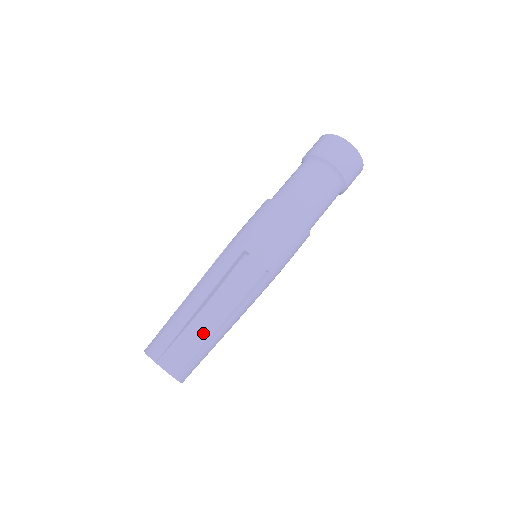
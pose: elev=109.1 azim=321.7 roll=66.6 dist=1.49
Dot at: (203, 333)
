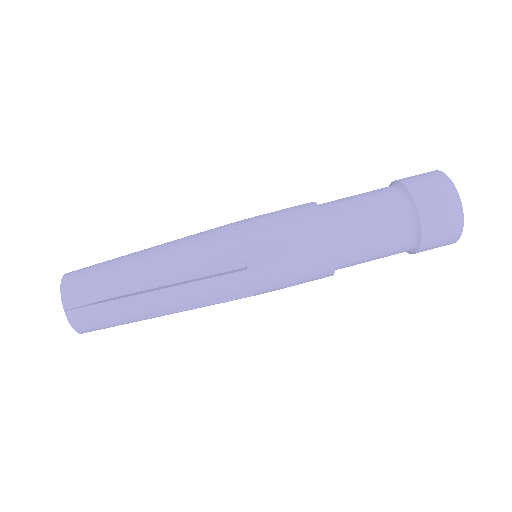
Dot at: (136, 313)
